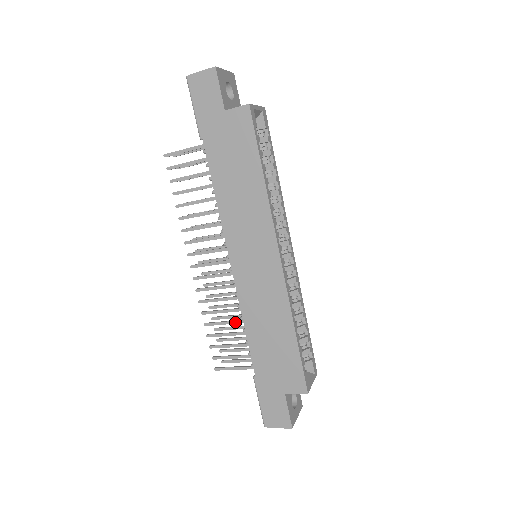
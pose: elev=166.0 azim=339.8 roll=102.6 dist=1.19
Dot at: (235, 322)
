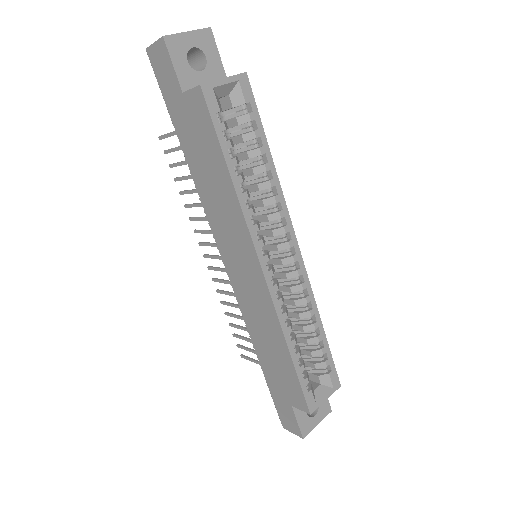
Dot at: occluded
